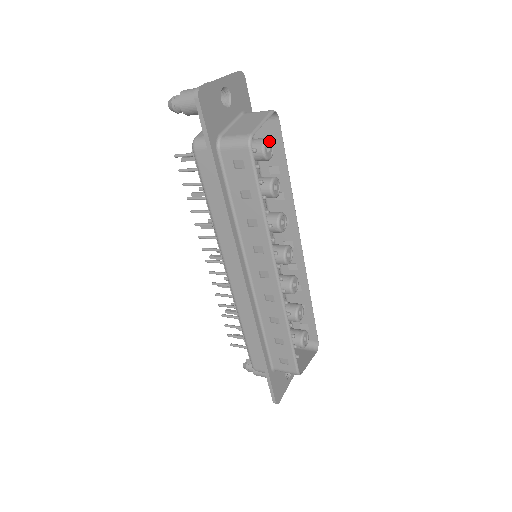
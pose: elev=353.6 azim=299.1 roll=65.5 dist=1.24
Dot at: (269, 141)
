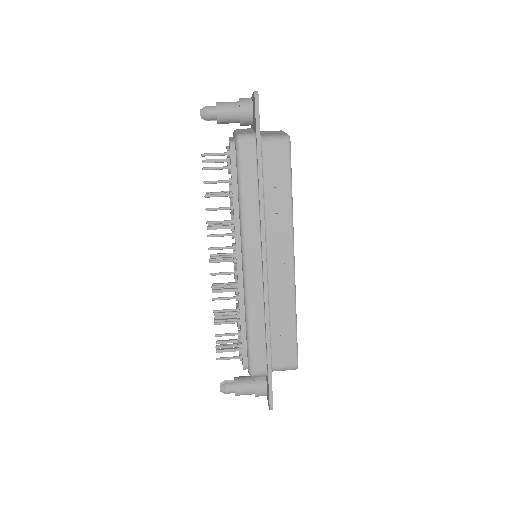
Dot at: occluded
